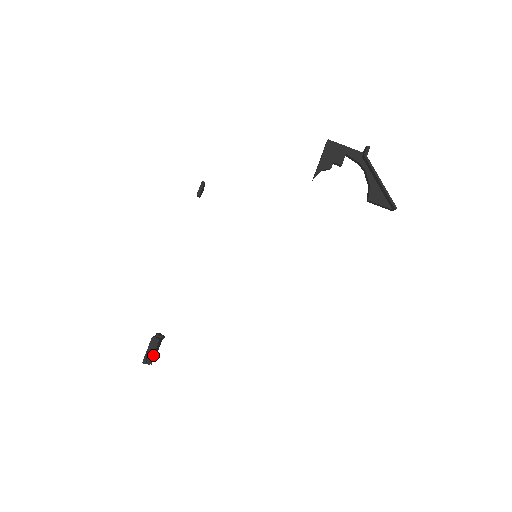
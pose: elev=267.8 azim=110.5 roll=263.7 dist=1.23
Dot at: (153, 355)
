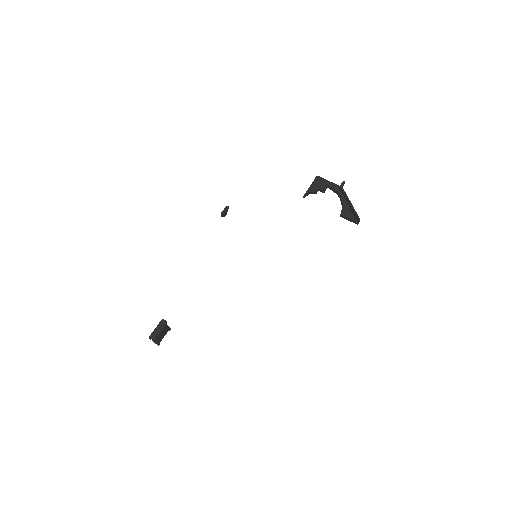
Dot at: (159, 334)
